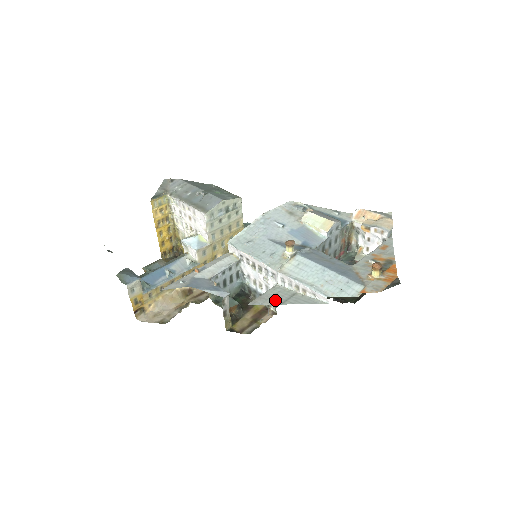
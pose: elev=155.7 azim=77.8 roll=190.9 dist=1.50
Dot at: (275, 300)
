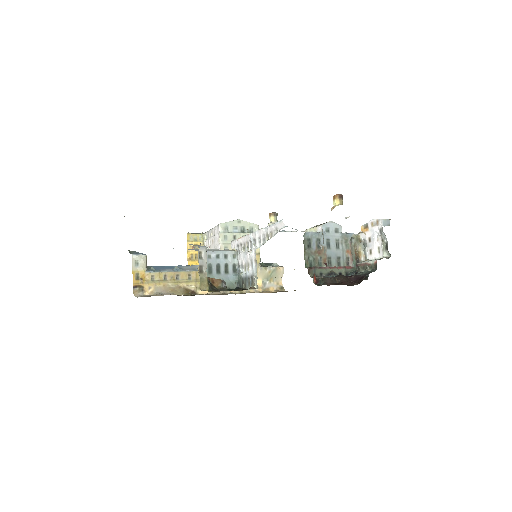
Dot at: occluded
